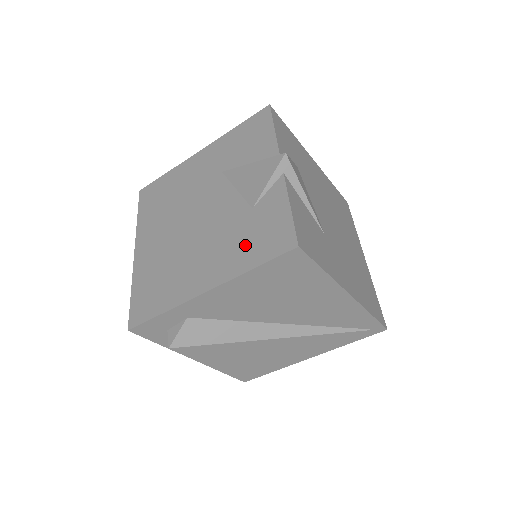
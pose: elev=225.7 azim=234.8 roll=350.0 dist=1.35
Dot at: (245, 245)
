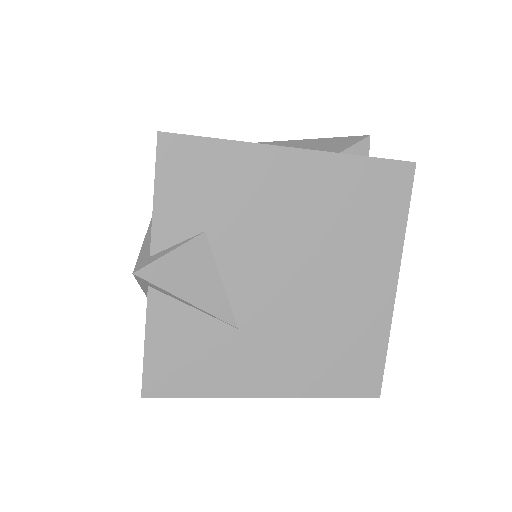
Dot at: occluded
